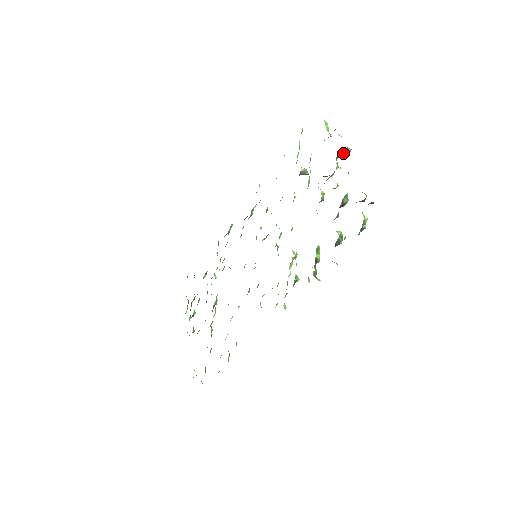
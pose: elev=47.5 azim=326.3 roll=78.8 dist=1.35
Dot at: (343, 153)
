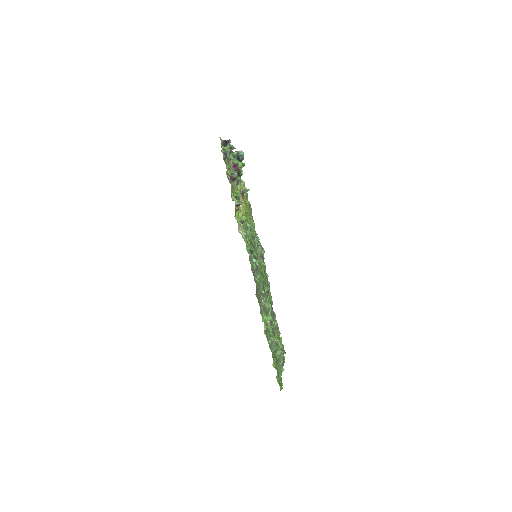
Dot at: (237, 155)
